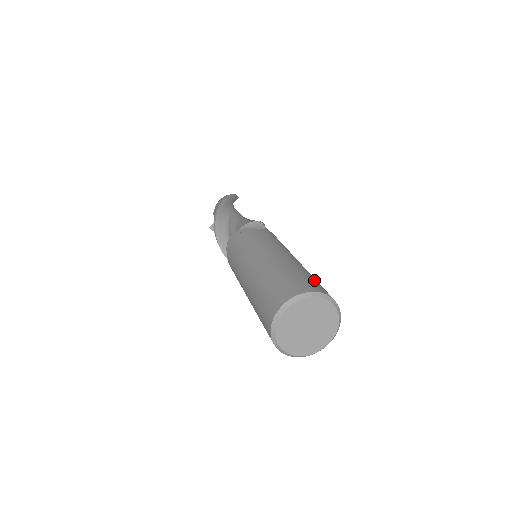
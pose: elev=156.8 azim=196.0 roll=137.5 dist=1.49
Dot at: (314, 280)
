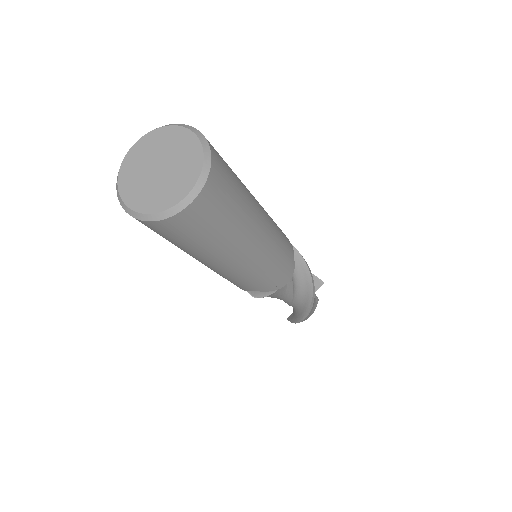
Dot at: occluded
